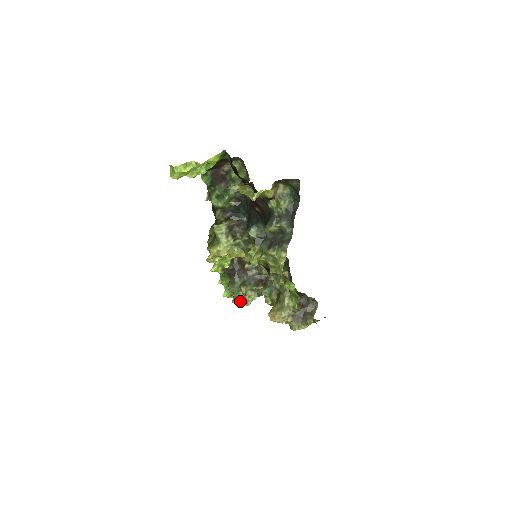
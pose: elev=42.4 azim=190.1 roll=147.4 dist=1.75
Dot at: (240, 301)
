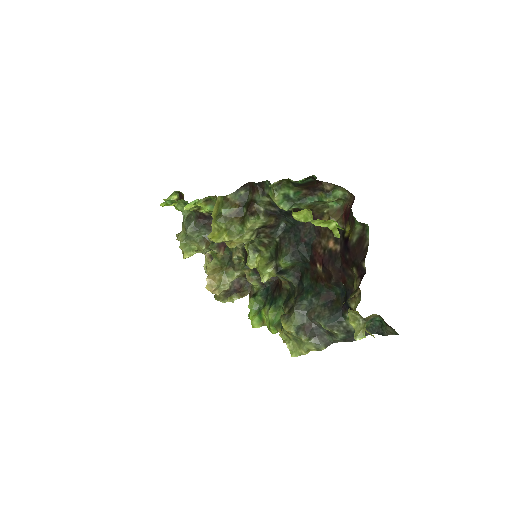
Dot at: (190, 253)
